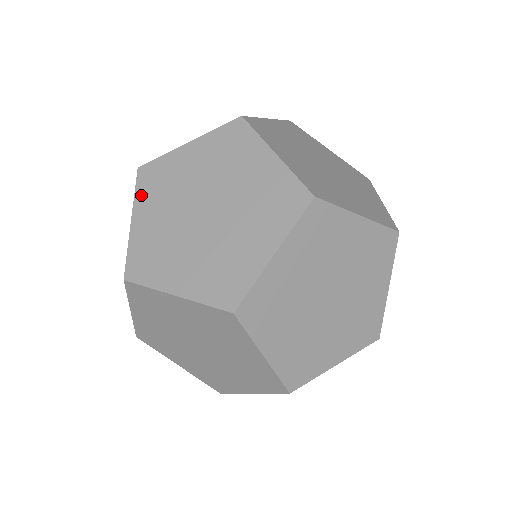
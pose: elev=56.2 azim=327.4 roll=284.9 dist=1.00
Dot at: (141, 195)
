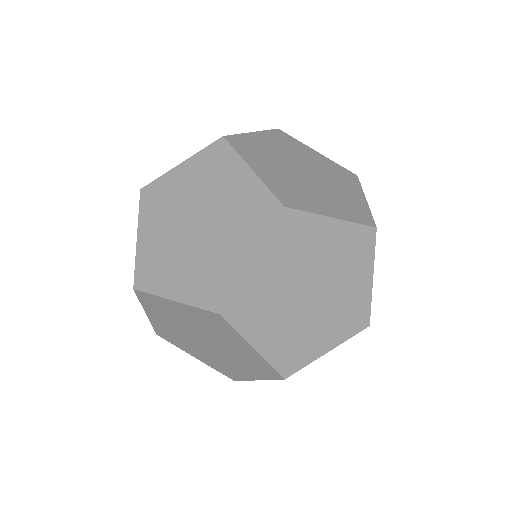
Dot at: (274, 240)
